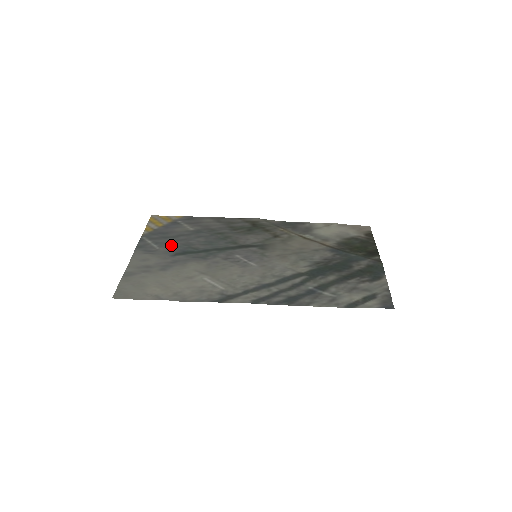
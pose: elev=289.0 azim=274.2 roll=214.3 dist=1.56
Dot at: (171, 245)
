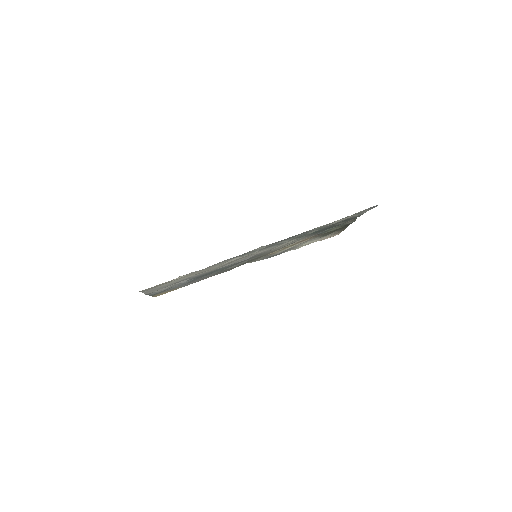
Dot at: occluded
